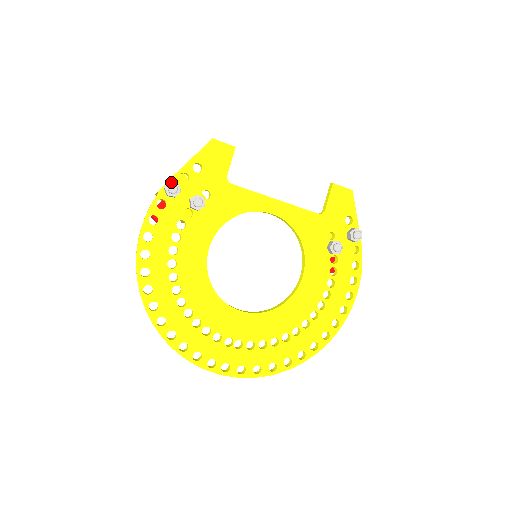
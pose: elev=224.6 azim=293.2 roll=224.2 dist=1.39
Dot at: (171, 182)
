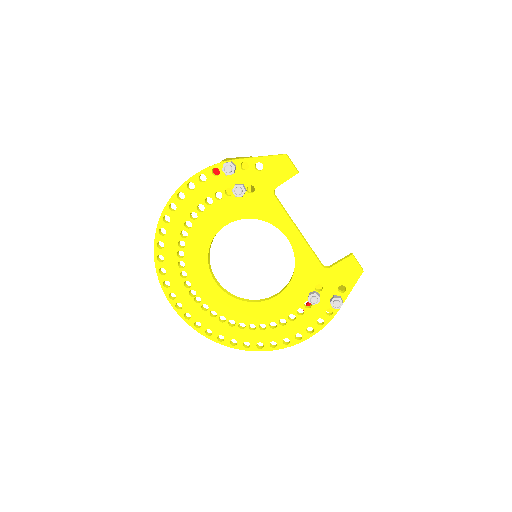
Dot at: (231, 163)
